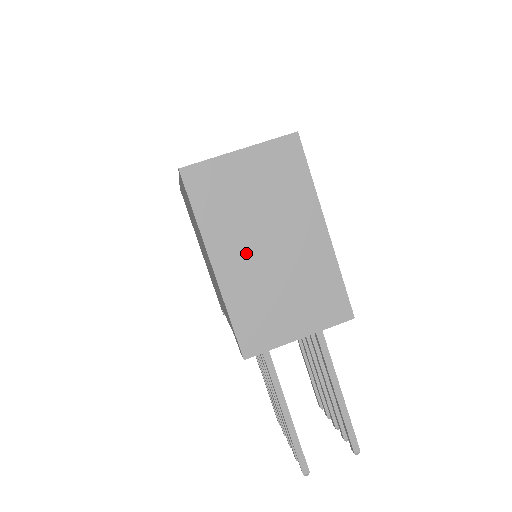
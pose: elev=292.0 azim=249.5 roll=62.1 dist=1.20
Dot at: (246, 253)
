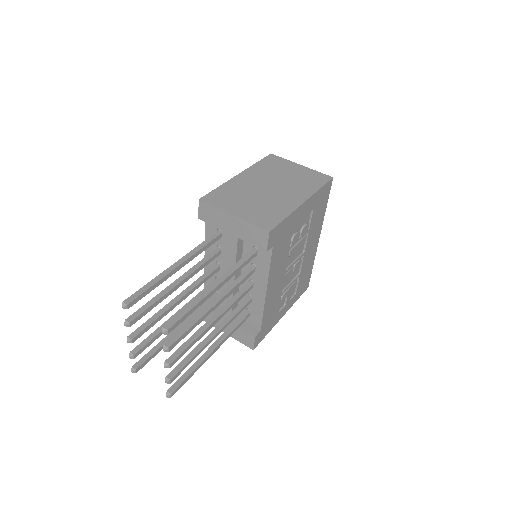
Dot at: (257, 181)
